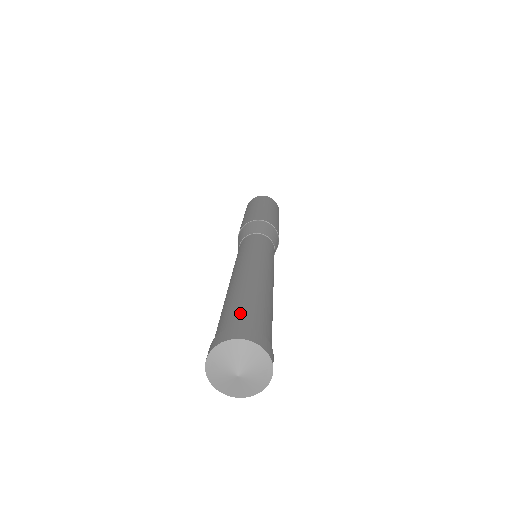
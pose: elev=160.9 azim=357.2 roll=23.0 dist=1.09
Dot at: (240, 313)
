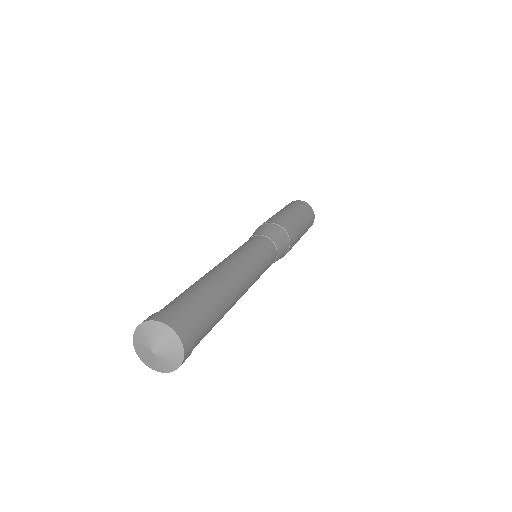
Dot at: (187, 303)
